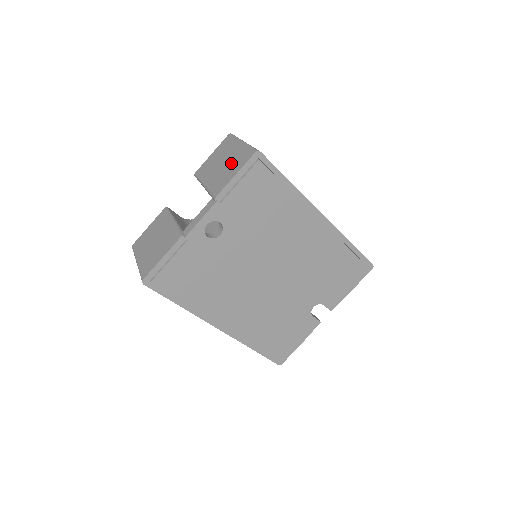
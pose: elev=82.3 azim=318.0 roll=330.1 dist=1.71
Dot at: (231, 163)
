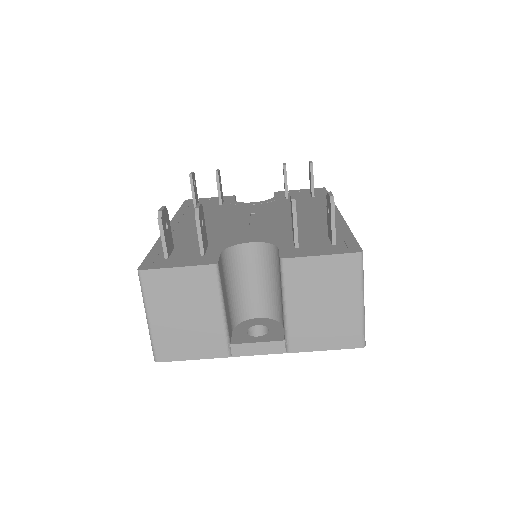
Dot at: (332, 323)
